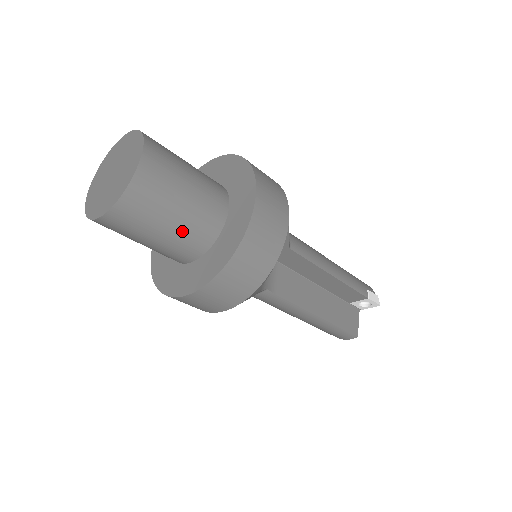
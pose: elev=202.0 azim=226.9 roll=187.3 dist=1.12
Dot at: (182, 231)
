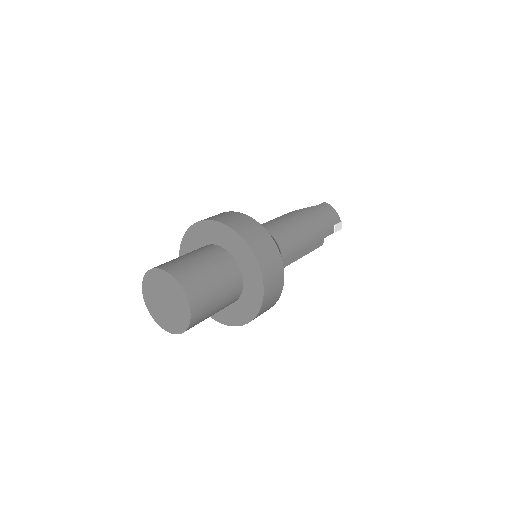
Dot at: occluded
